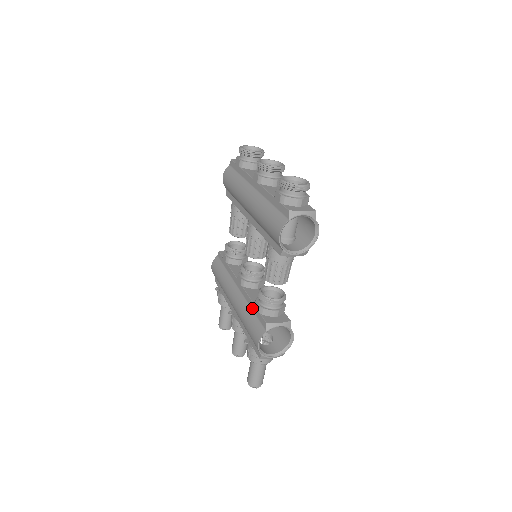
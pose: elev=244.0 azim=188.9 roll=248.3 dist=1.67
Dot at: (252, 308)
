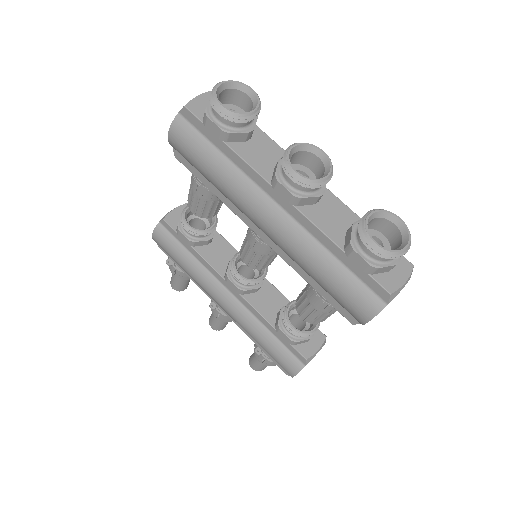
Dot at: (269, 329)
